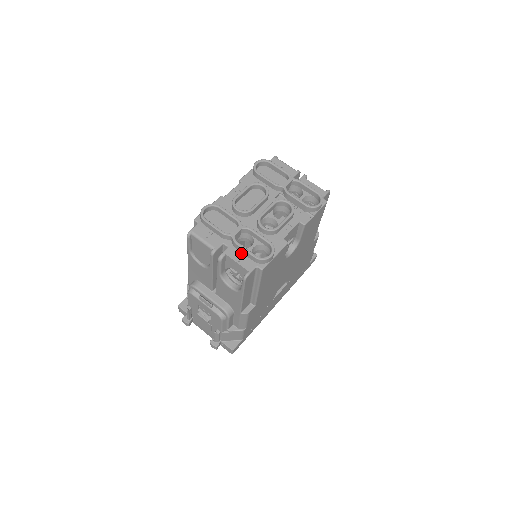
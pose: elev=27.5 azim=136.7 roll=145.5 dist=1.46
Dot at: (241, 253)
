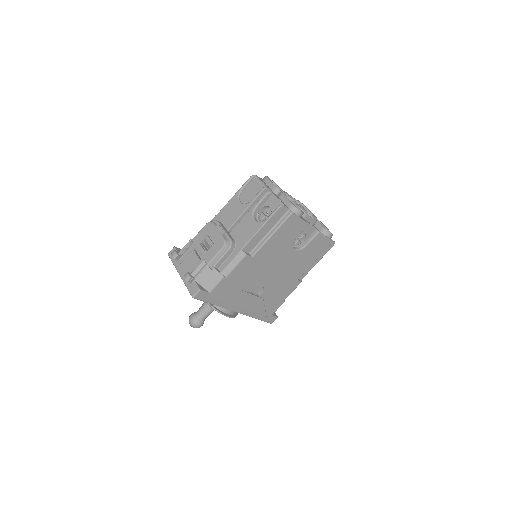
Dot at: (282, 201)
